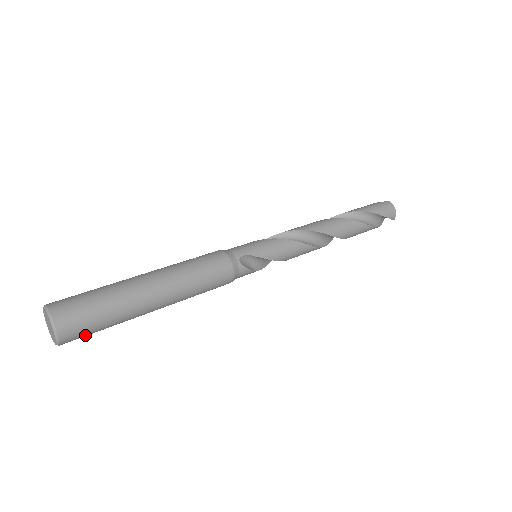
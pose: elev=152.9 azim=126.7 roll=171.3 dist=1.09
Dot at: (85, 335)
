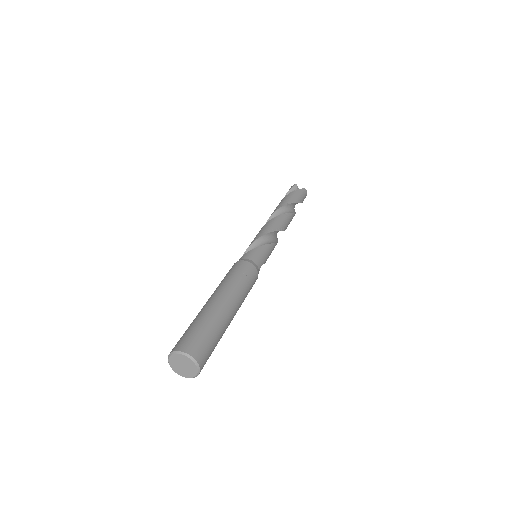
Dot at: occluded
